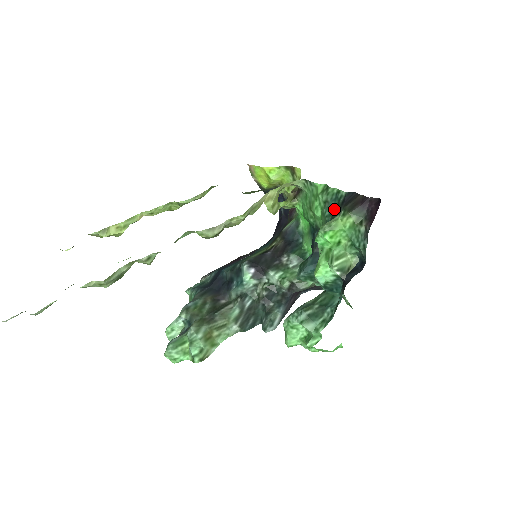
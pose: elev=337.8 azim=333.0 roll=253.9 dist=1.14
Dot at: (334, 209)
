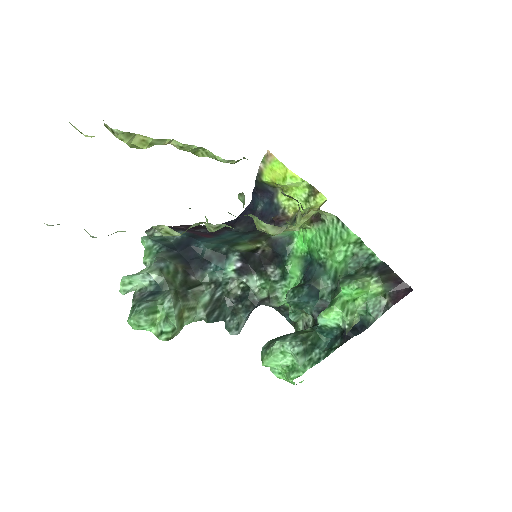
Dot at: (361, 266)
